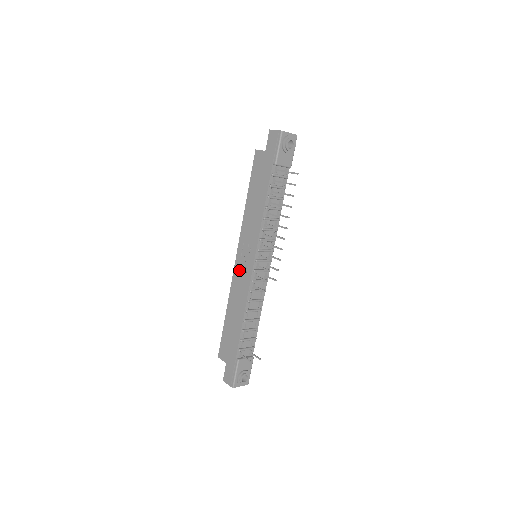
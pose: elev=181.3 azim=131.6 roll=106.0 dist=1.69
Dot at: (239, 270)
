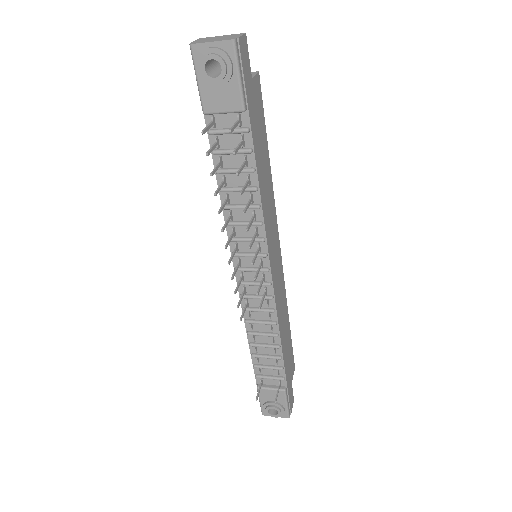
Dot at: occluded
